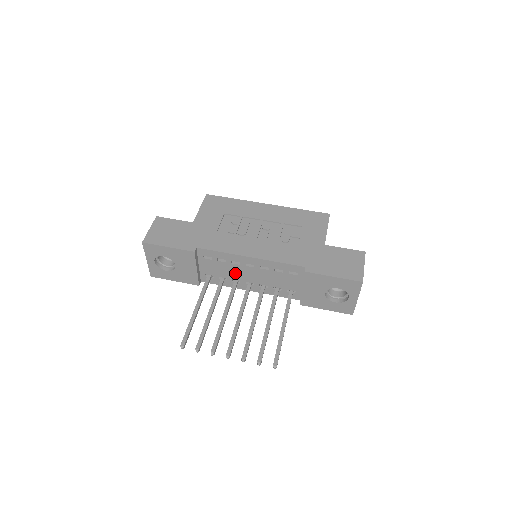
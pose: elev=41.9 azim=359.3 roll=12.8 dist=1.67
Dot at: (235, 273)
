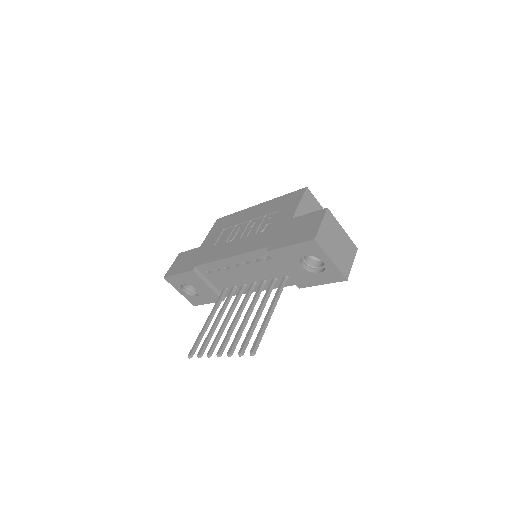
Dot at: (236, 278)
